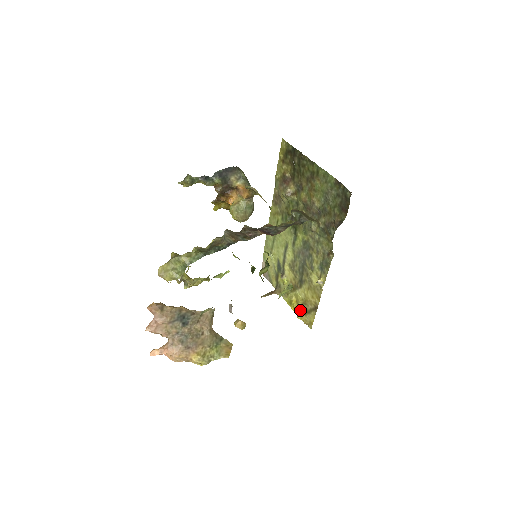
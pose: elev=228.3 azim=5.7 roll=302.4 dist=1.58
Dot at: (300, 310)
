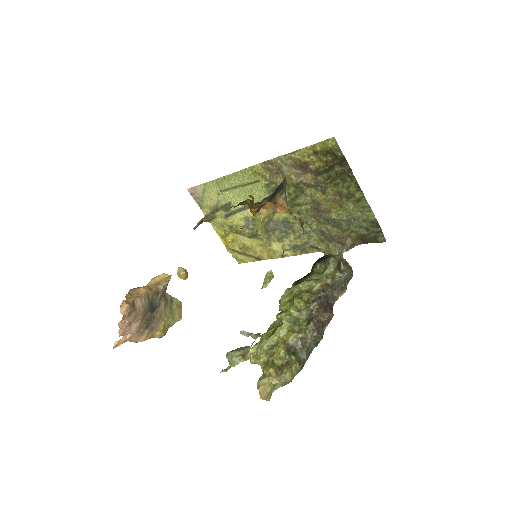
Dot at: (235, 248)
